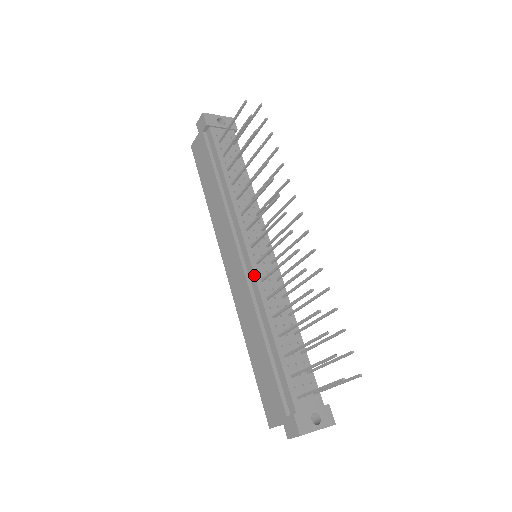
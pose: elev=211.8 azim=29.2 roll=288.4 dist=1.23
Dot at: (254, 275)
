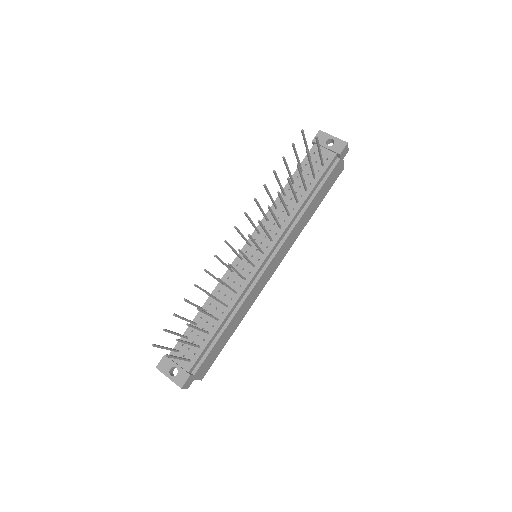
Dot at: (231, 264)
